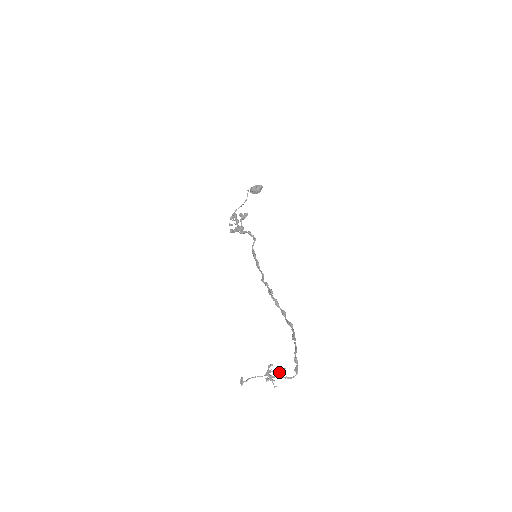
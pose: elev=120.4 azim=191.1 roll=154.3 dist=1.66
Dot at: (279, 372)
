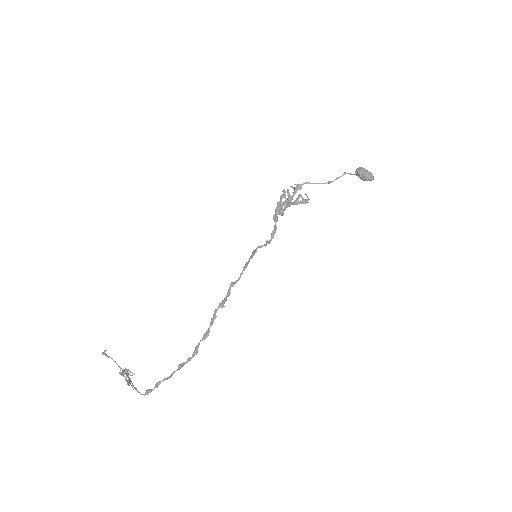
Dot at: (127, 383)
